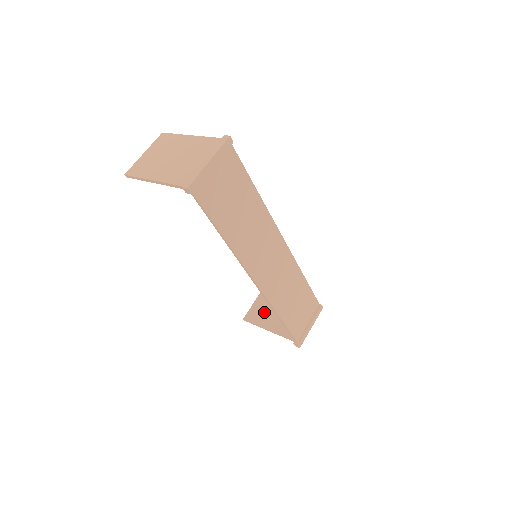
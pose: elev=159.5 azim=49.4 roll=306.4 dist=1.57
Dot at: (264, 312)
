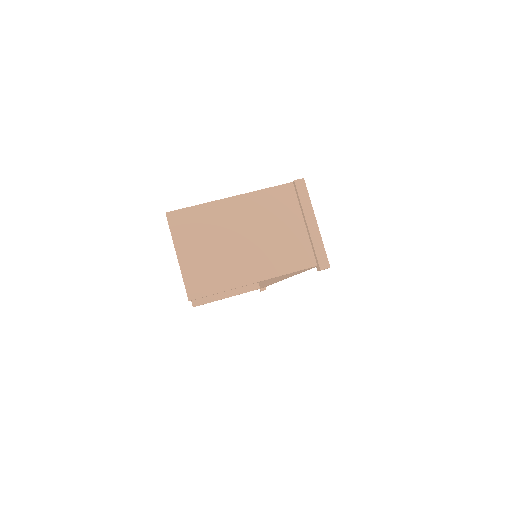
Dot at: occluded
